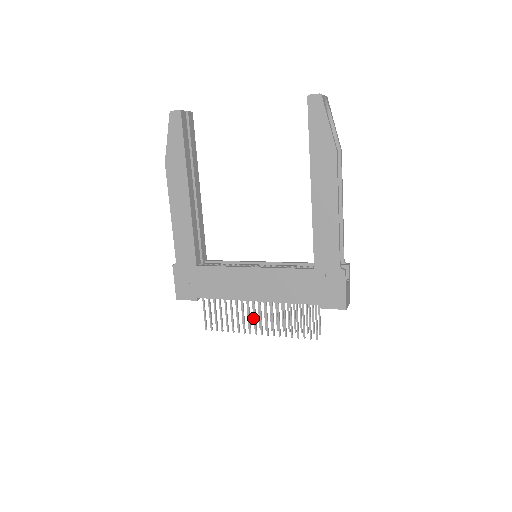
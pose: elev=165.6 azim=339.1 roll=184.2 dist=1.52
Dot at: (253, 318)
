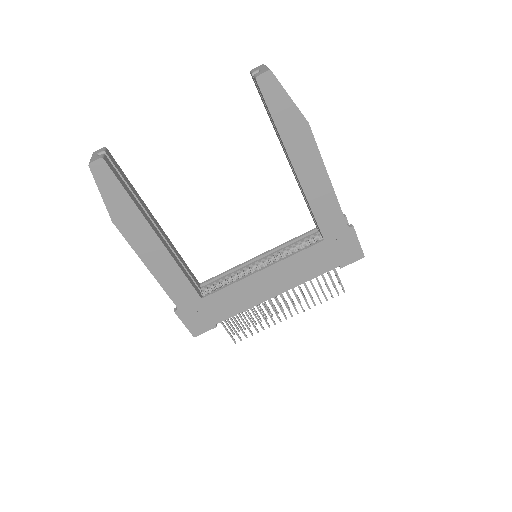
Dot at: occluded
